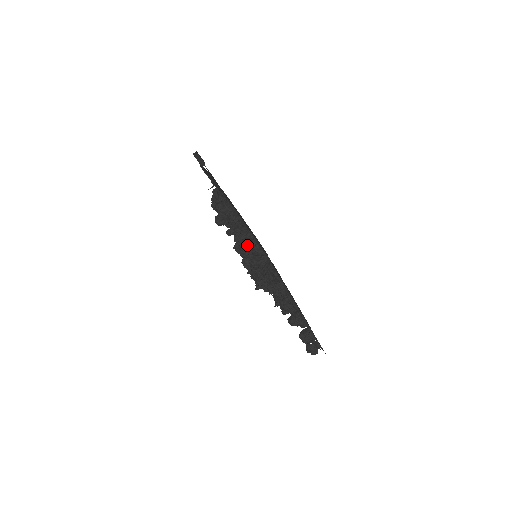
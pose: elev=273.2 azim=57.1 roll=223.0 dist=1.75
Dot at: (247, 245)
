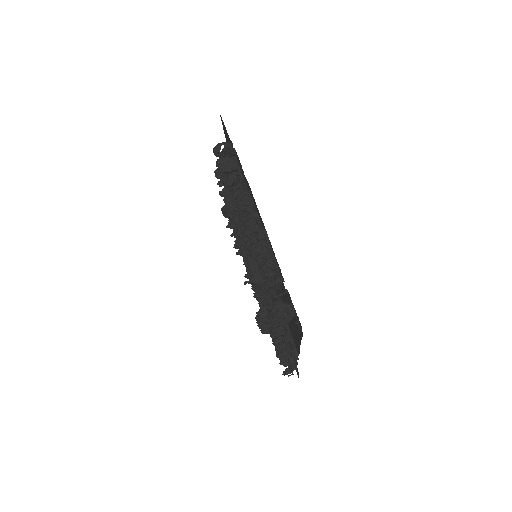
Dot at: occluded
